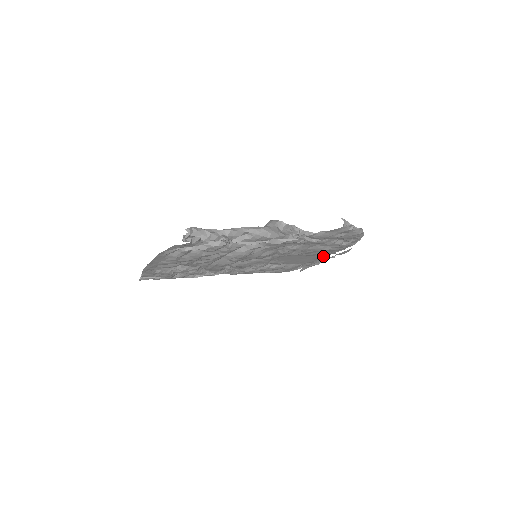
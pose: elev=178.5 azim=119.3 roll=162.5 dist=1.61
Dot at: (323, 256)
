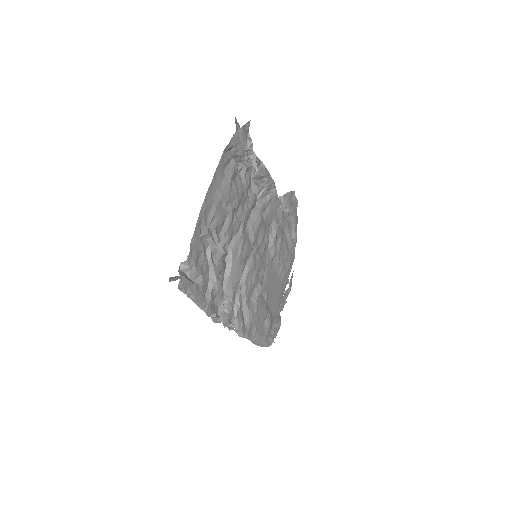
Dot at: (281, 295)
